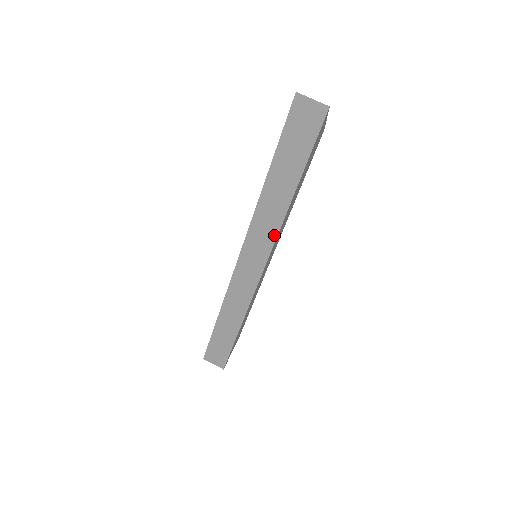
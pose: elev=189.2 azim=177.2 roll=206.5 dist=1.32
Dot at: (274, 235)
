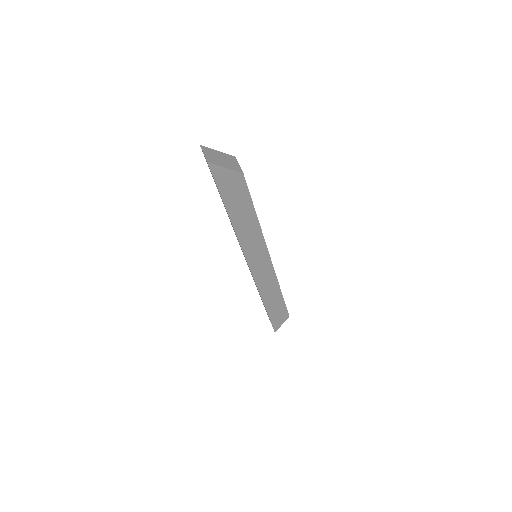
Dot at: (240, 245)
